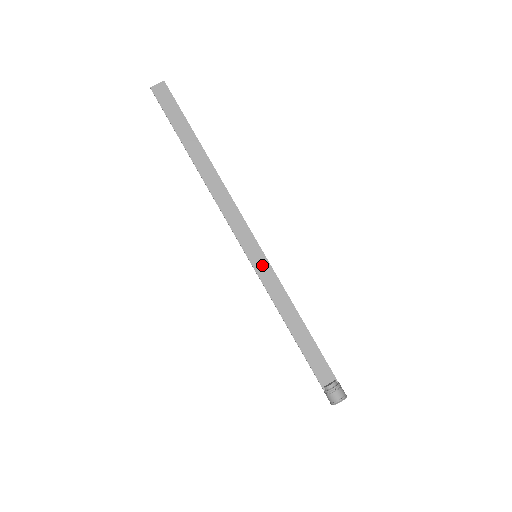
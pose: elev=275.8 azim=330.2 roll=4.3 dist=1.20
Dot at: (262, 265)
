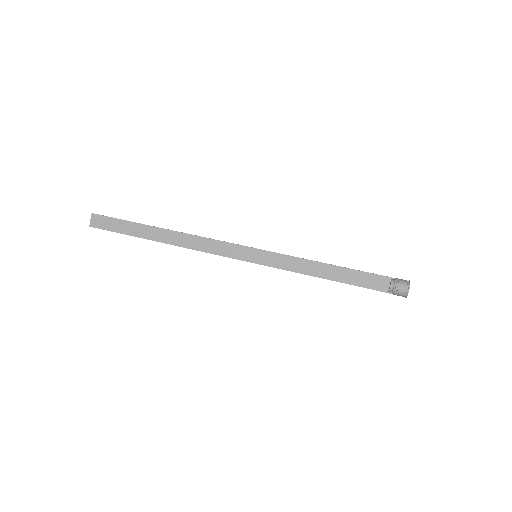
Dot at: (266, 258)
